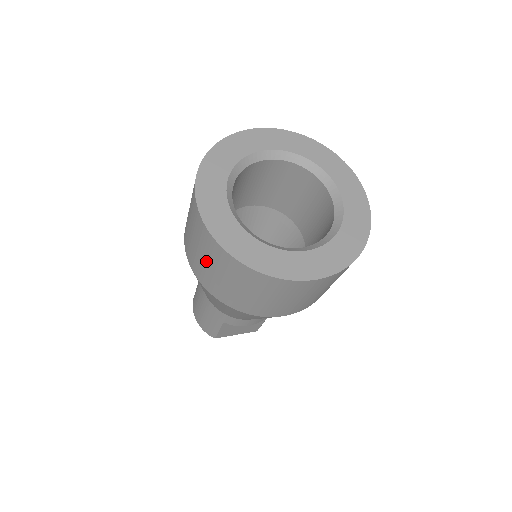
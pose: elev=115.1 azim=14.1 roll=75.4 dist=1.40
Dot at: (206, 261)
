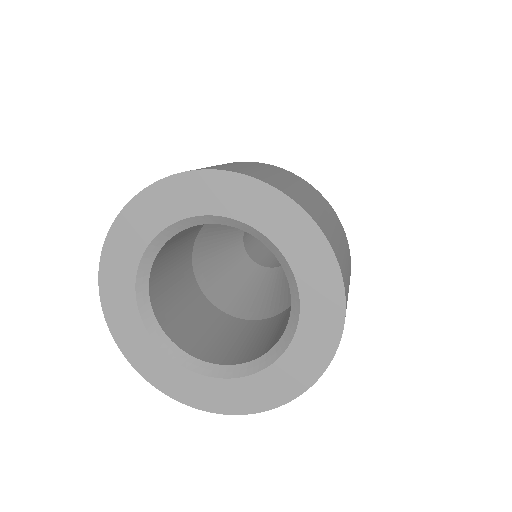
Dot at: occluded
